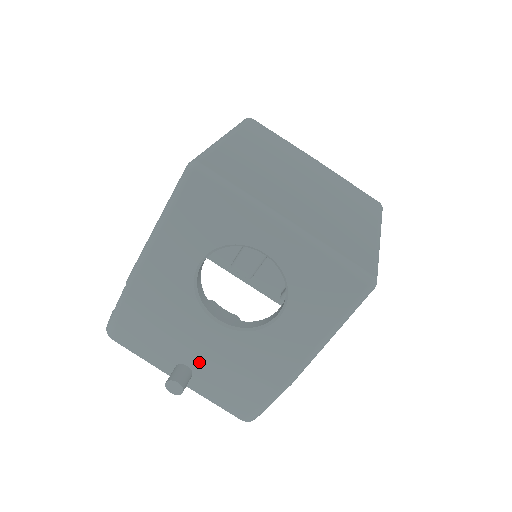
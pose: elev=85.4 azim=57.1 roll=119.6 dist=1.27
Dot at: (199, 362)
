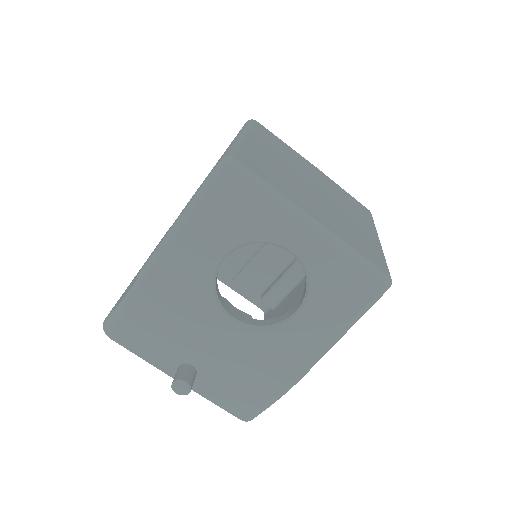
Dot at: (206, 361)
